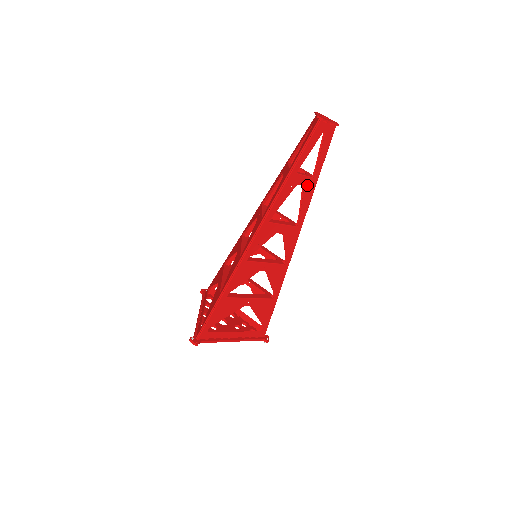
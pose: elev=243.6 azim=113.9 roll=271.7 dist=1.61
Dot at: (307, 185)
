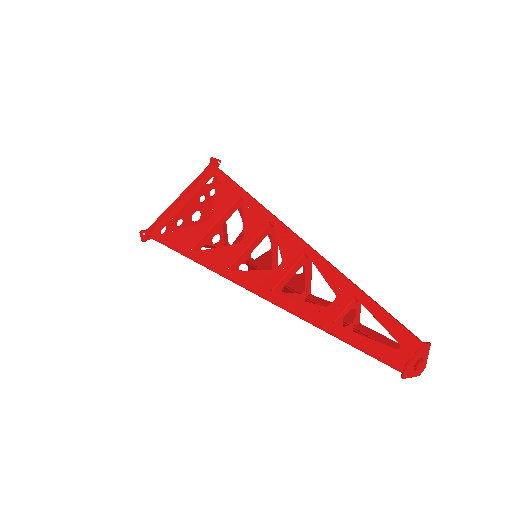
Dot at: occluded
